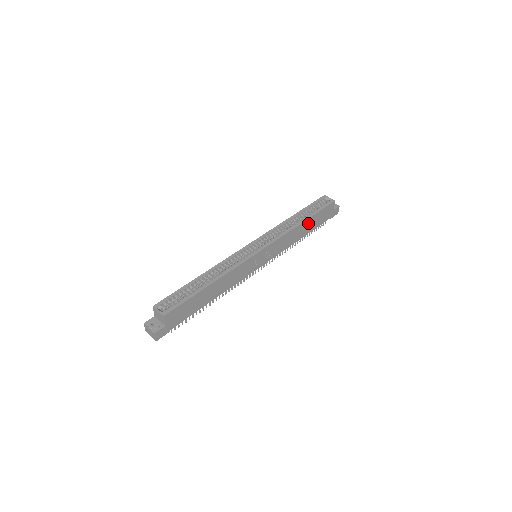
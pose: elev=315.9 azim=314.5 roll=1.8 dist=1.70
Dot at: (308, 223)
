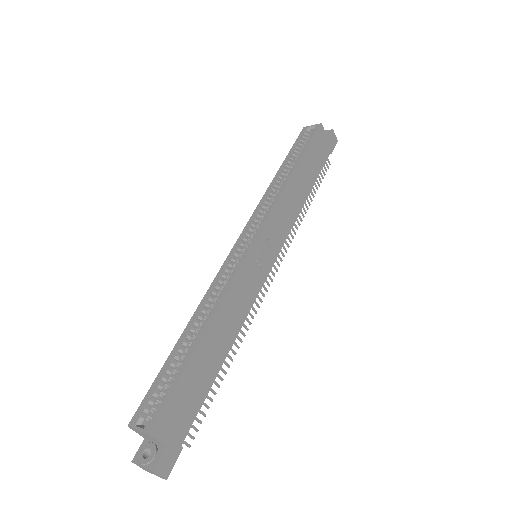
Dot at: (303, 171)
